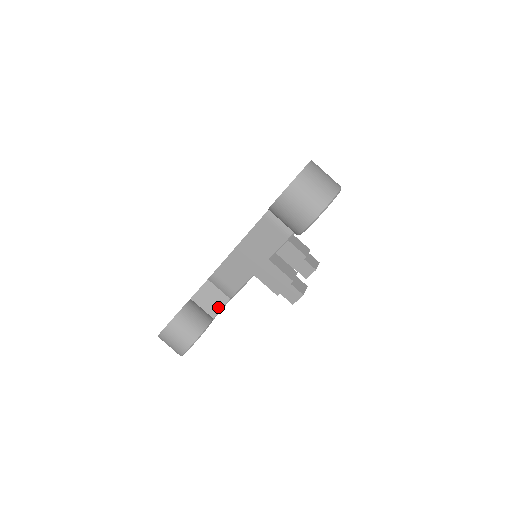
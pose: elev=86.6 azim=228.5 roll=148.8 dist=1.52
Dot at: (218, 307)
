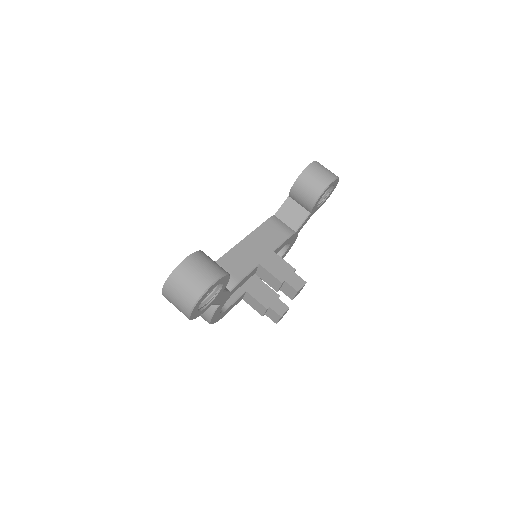
Dot at: occluded
